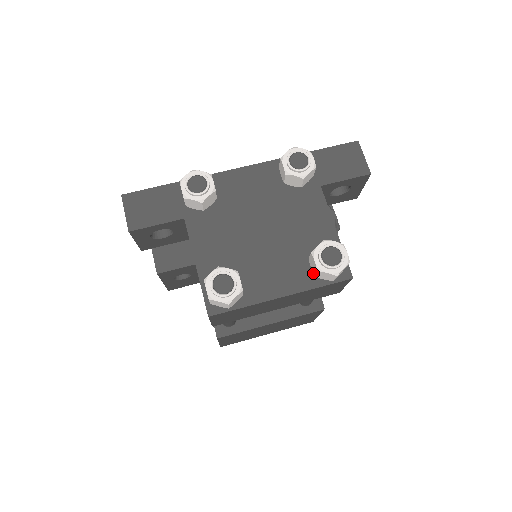
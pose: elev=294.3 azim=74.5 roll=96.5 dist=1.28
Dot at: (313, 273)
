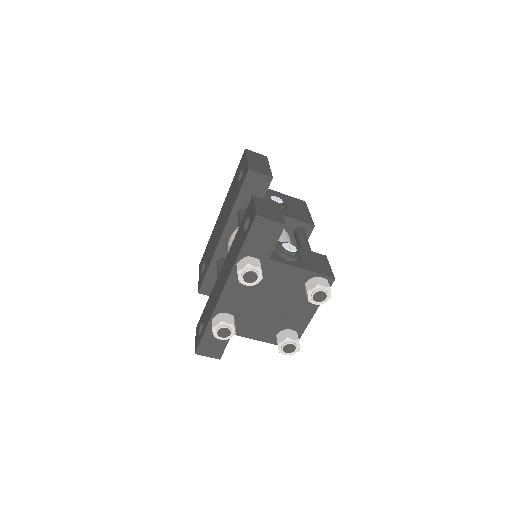
Dot at: occluded
